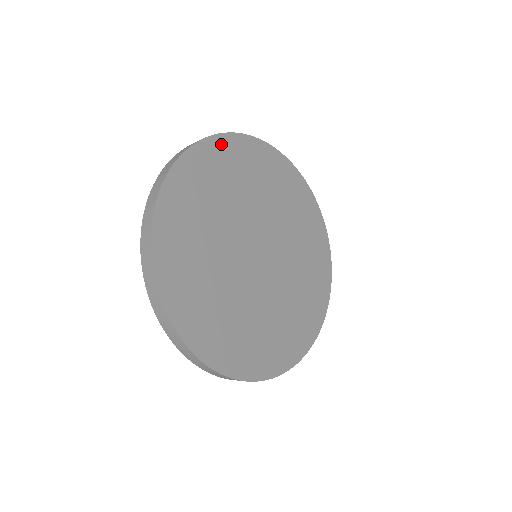
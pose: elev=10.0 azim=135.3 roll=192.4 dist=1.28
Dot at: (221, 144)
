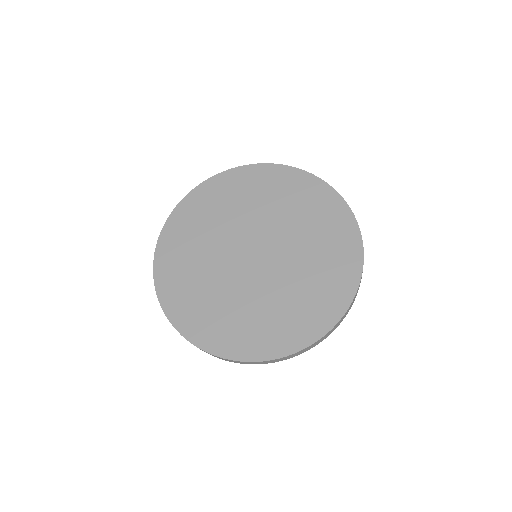
Dot at: (181, 211)
